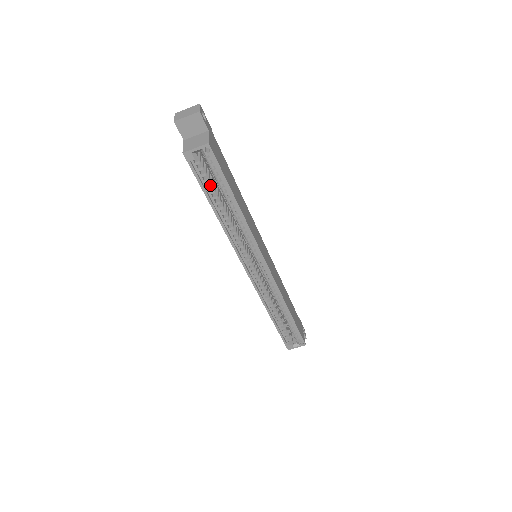
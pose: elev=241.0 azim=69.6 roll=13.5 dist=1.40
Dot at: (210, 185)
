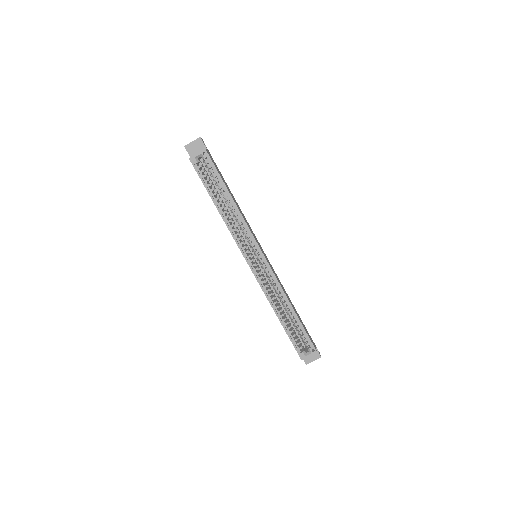
Dot at: (210, 184)
